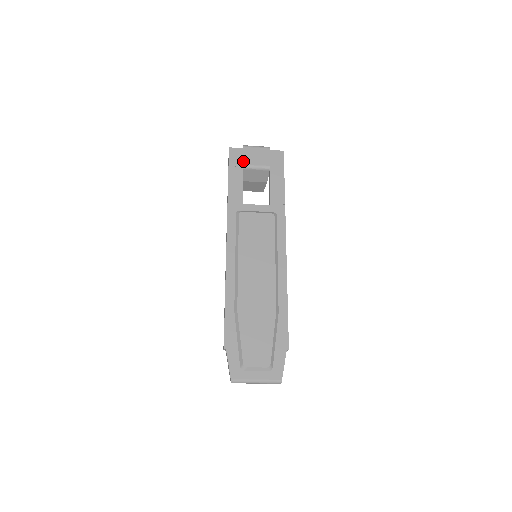
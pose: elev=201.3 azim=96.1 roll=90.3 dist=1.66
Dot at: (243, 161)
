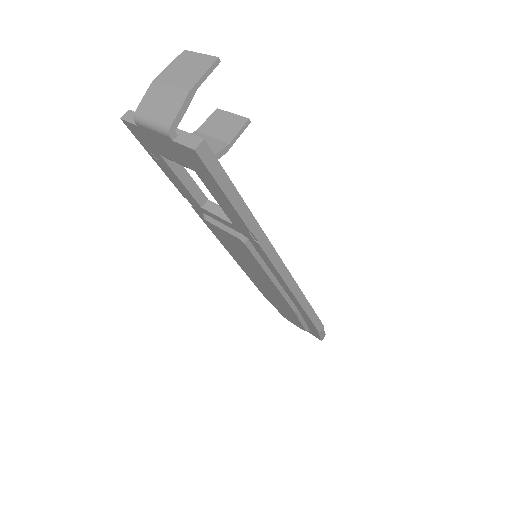
Dot at: (155, 149)
